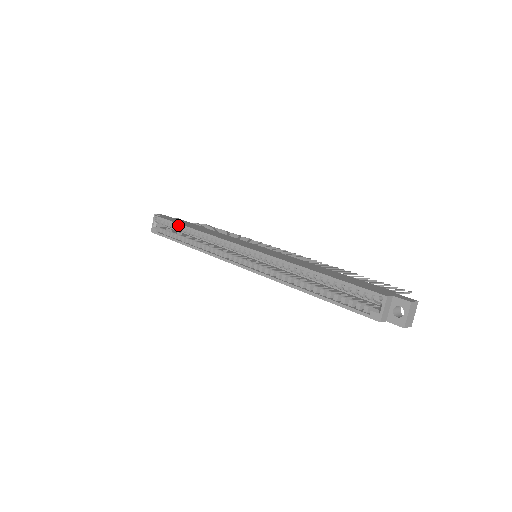
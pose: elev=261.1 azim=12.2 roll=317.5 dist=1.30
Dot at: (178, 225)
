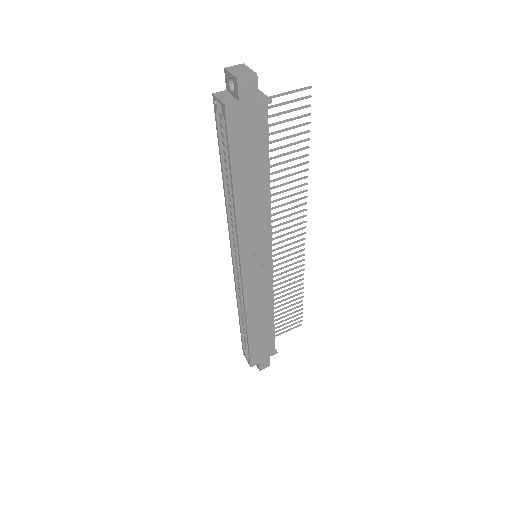
Dot at: (240, 329)
